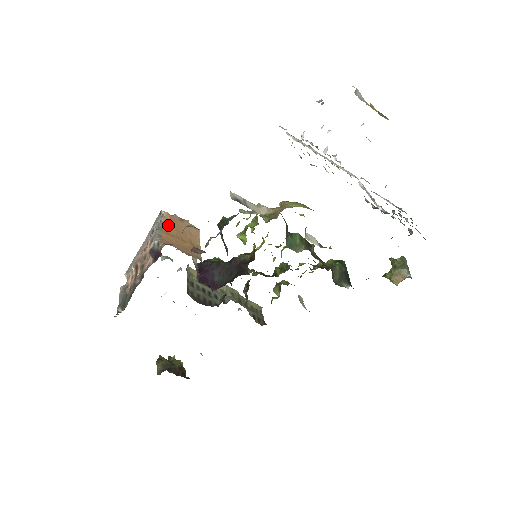
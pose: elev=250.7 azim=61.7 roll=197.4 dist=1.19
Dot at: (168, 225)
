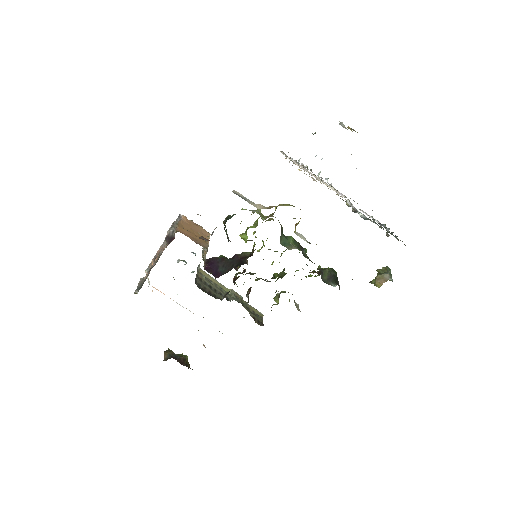
Dot at: (184, 224)
